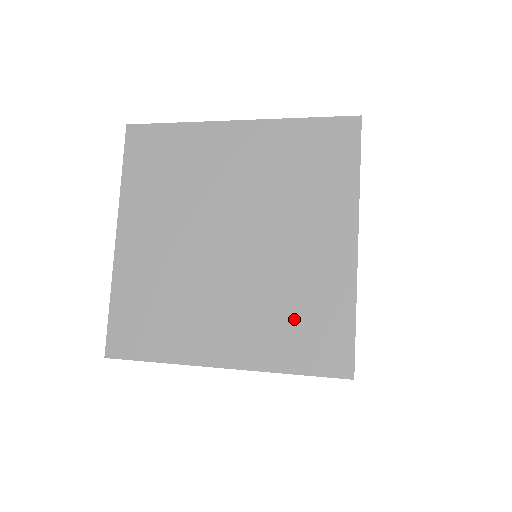
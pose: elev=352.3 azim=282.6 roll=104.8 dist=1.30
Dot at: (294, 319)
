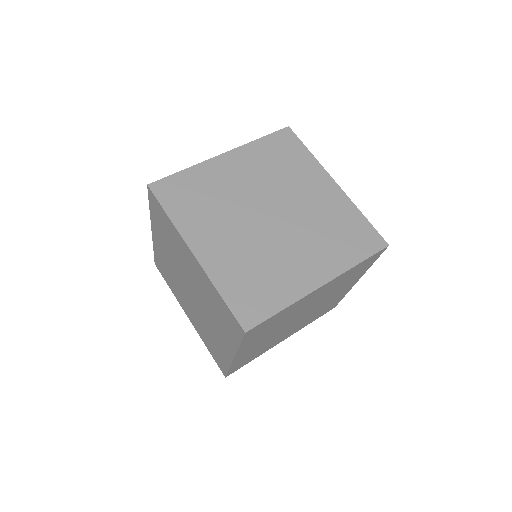
Dot at: (338, 235)
